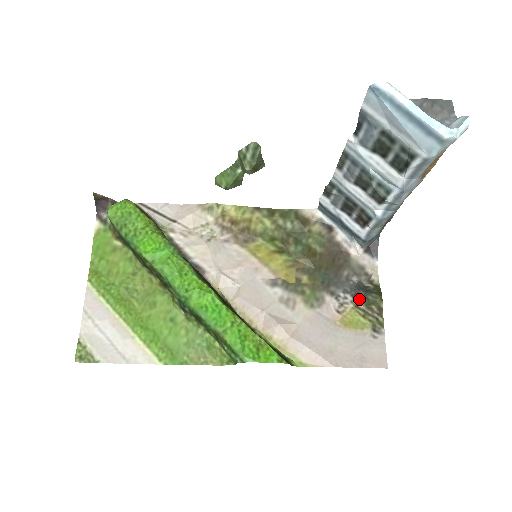
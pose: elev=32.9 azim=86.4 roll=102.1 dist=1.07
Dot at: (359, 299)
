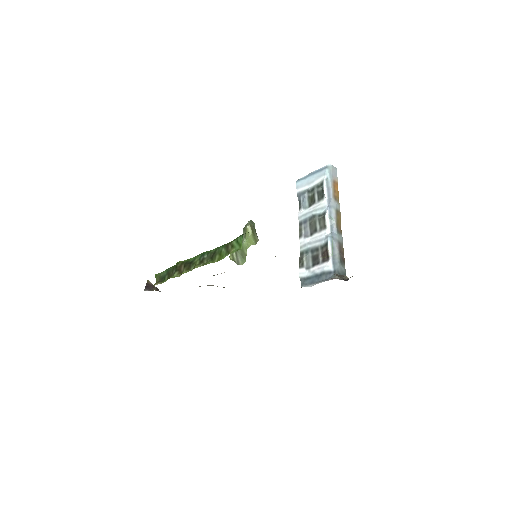
Dot at: occluded
